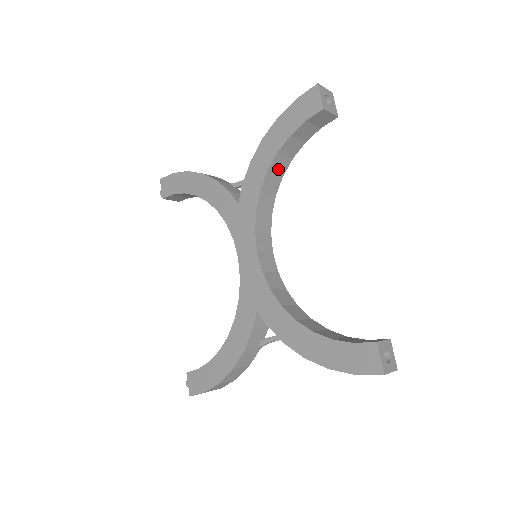
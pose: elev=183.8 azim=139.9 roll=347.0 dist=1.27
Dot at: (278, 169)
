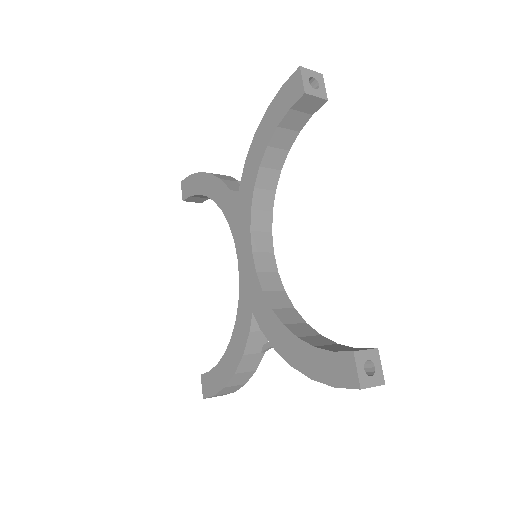
Dot at: (273, 163)
